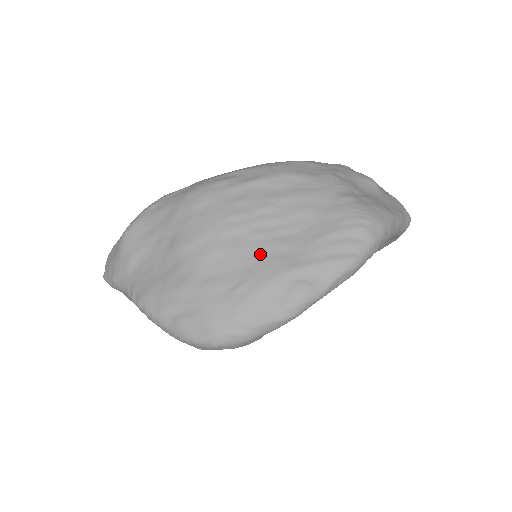
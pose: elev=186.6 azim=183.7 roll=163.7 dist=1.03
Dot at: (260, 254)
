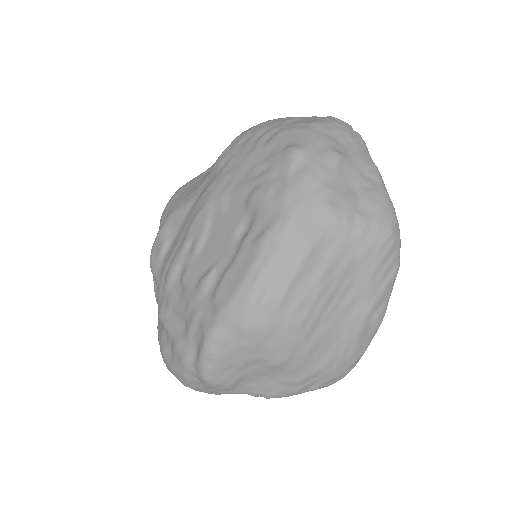
Dot at: (340, 323)
